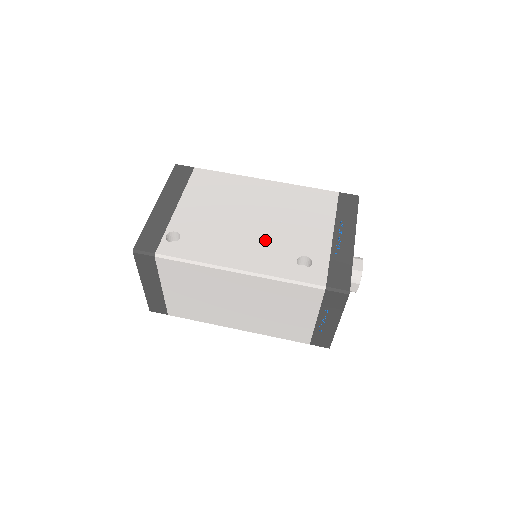
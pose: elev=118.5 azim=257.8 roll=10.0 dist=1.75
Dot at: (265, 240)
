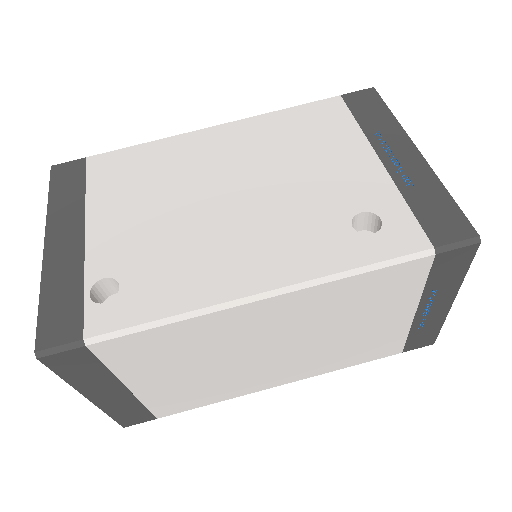
Dot at: (275, 218)
